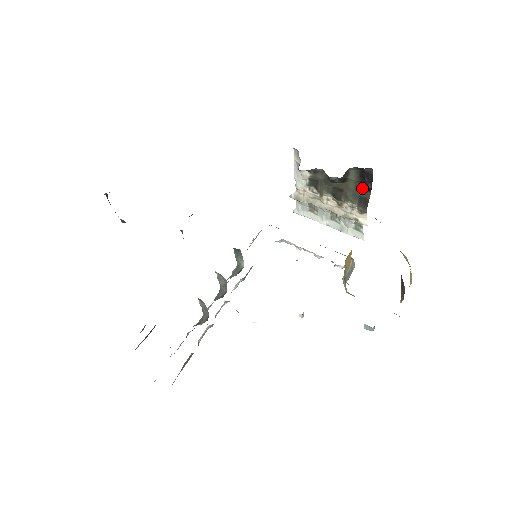
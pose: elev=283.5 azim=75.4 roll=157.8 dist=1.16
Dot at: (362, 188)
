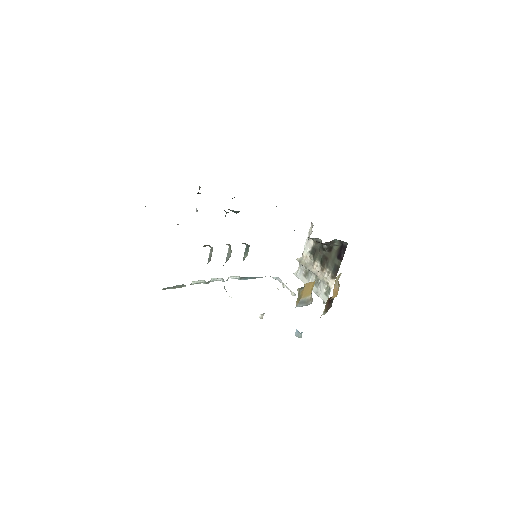
Dot at: (338, 257)
